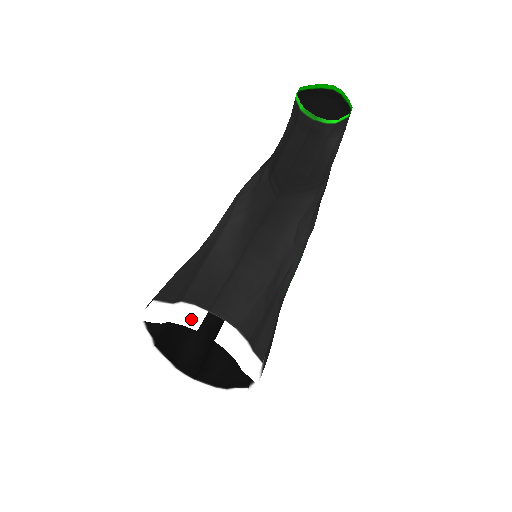
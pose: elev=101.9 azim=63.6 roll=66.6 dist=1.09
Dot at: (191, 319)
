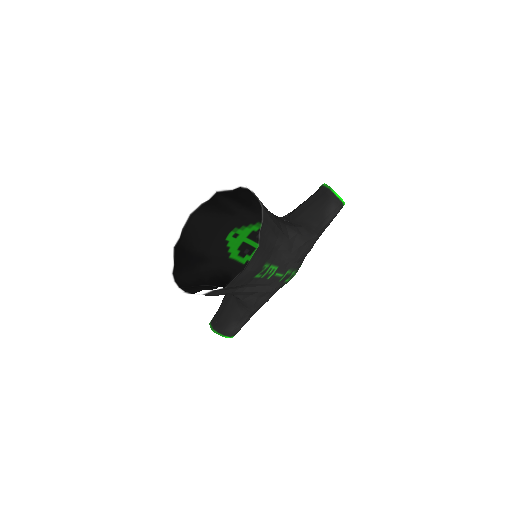
Dot at: (246, 186)
